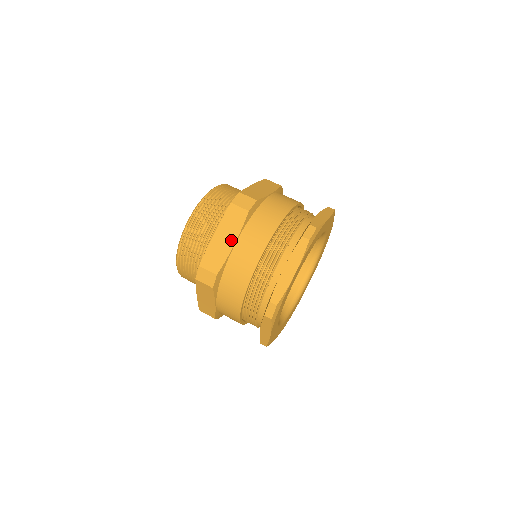
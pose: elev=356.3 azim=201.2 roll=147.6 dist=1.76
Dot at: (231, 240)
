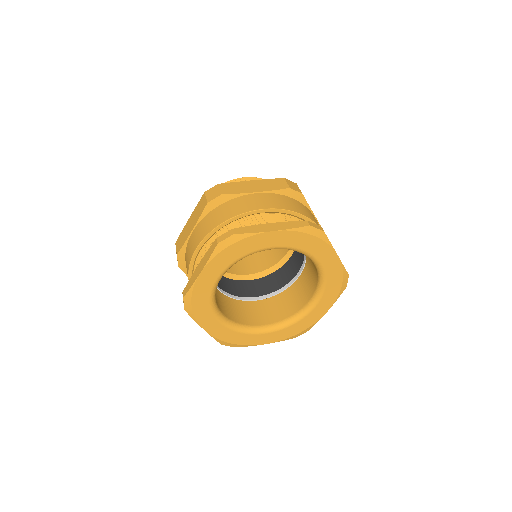
Dot at: (192, 227)
